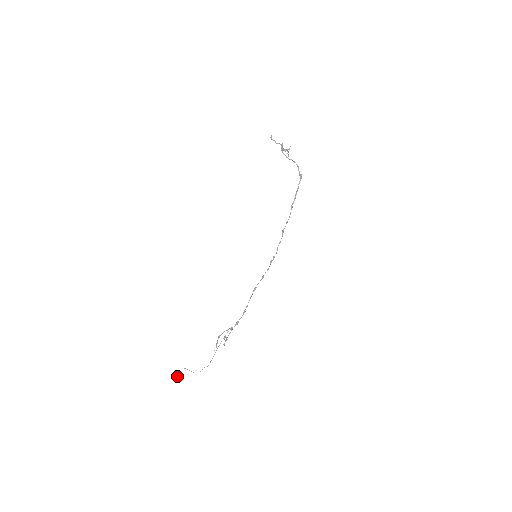
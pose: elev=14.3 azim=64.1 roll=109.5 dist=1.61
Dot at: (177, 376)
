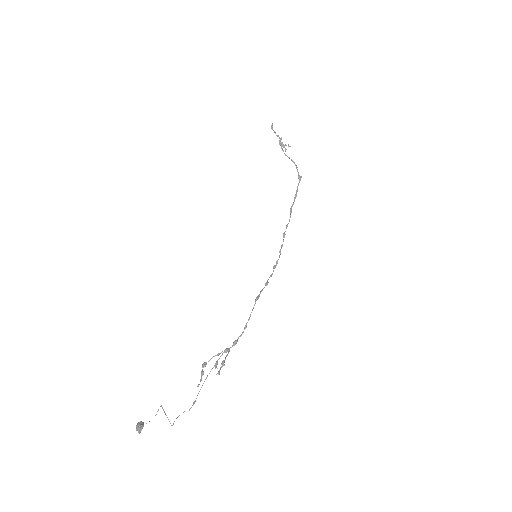
Dot at: (142, 422)
